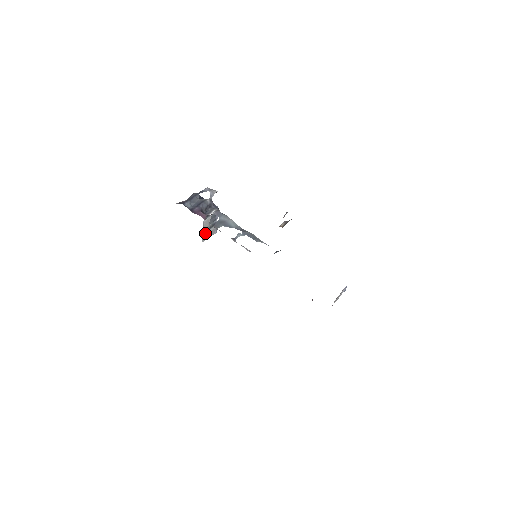
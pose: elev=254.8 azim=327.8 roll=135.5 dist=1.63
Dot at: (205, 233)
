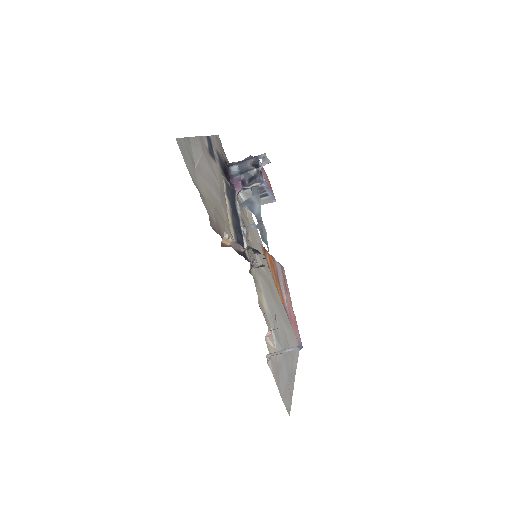
Dot at: occluded
